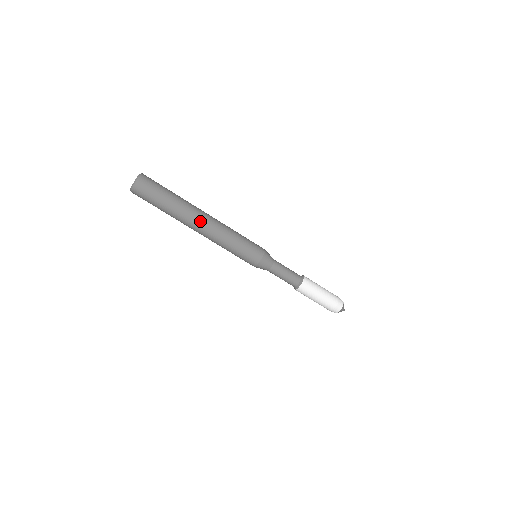
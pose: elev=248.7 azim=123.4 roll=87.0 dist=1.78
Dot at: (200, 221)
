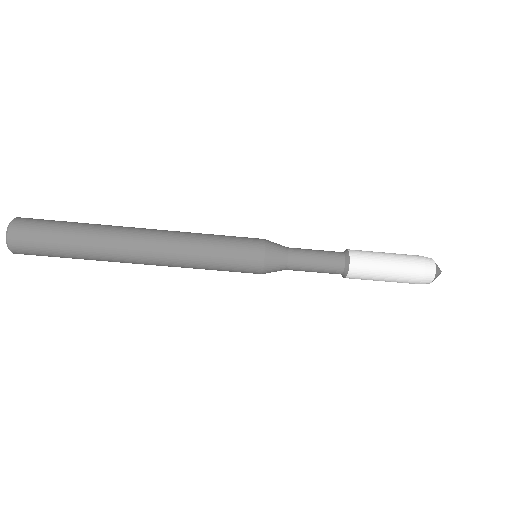
Dot at: (137, 251)
